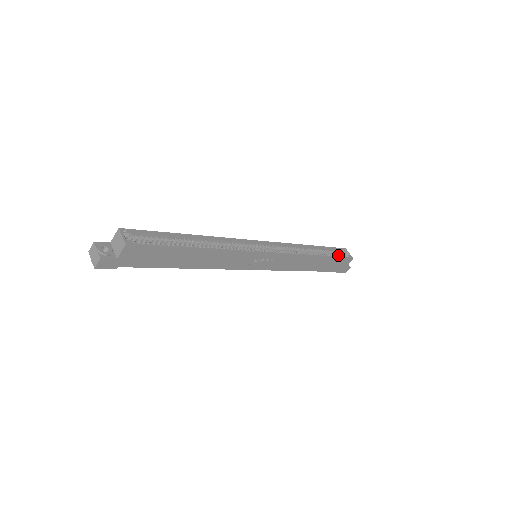
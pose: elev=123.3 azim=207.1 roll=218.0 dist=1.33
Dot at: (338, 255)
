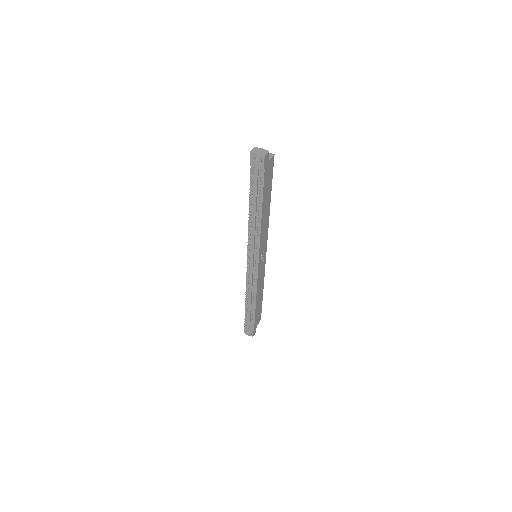
Dot at: occluded
